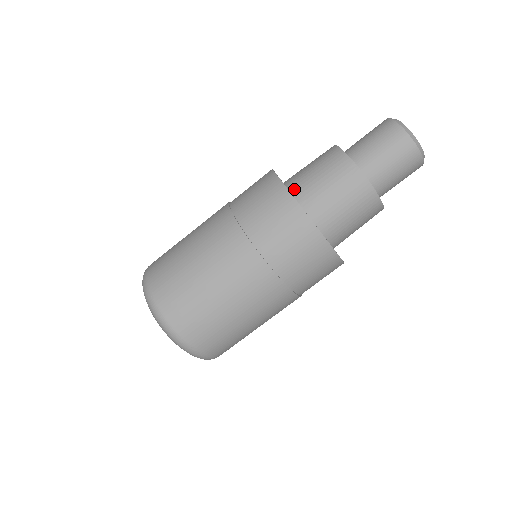
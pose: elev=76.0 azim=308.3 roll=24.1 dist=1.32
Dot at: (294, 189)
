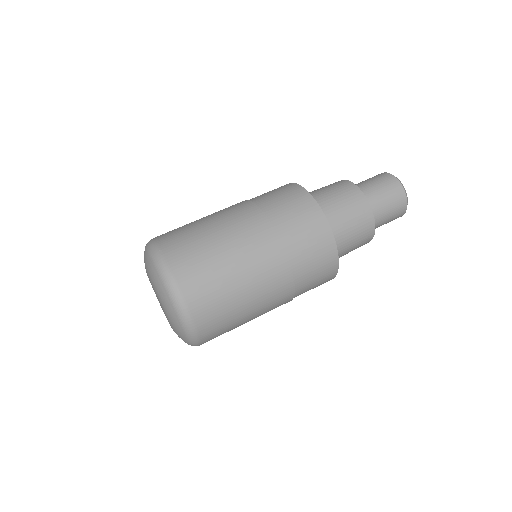
Dot at: occluded
